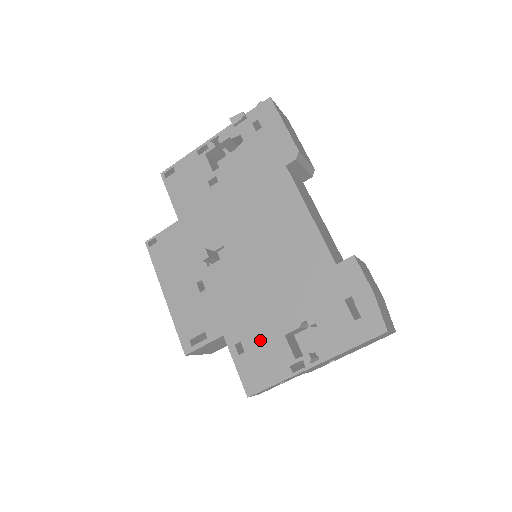
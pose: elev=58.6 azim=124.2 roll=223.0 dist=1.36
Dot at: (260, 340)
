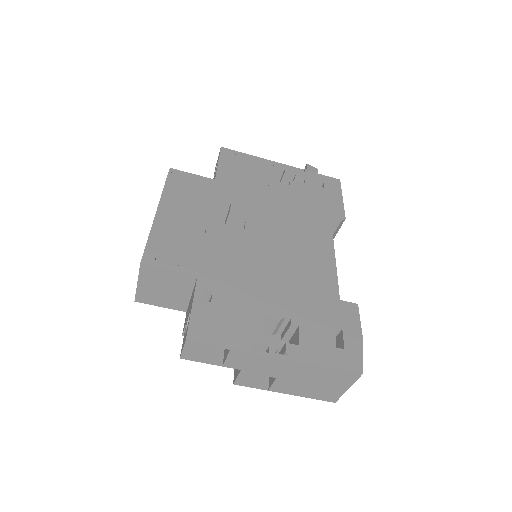
Dot at: (235, 303)
